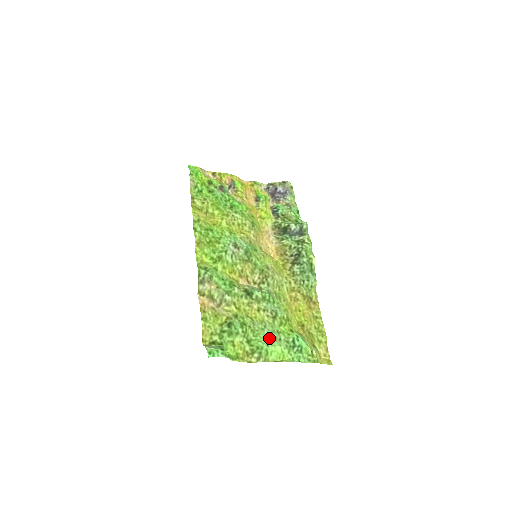
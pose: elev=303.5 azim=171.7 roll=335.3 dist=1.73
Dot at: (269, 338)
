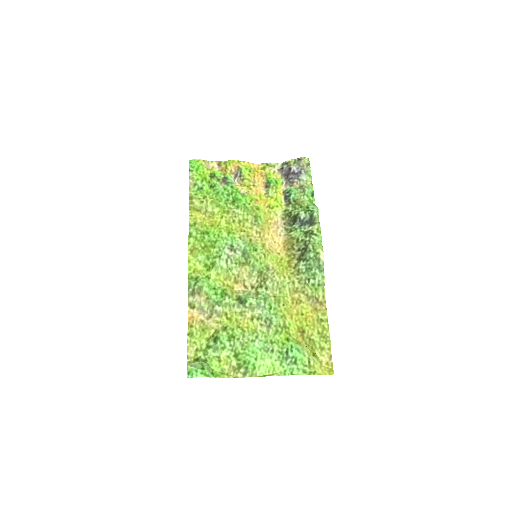
Dot at: (259, 350)
